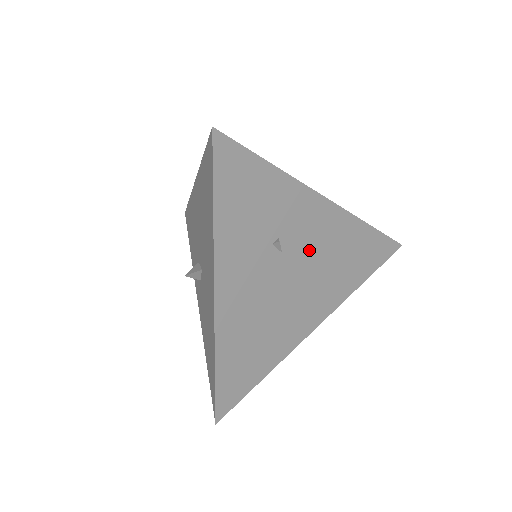
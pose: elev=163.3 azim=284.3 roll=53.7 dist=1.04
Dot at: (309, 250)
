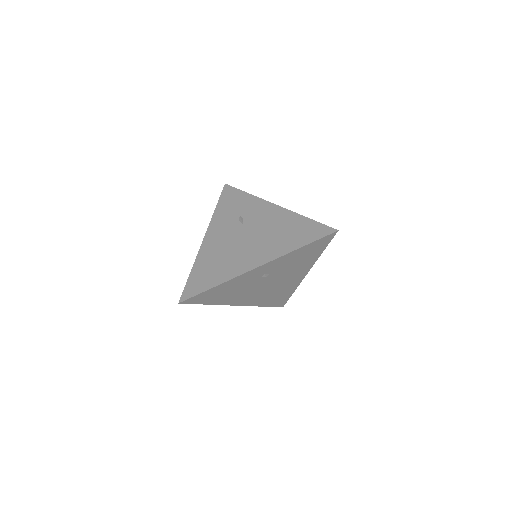
Dot at: (260, 225)
